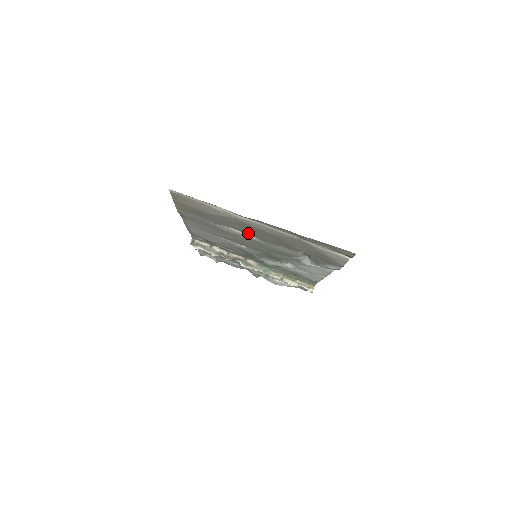
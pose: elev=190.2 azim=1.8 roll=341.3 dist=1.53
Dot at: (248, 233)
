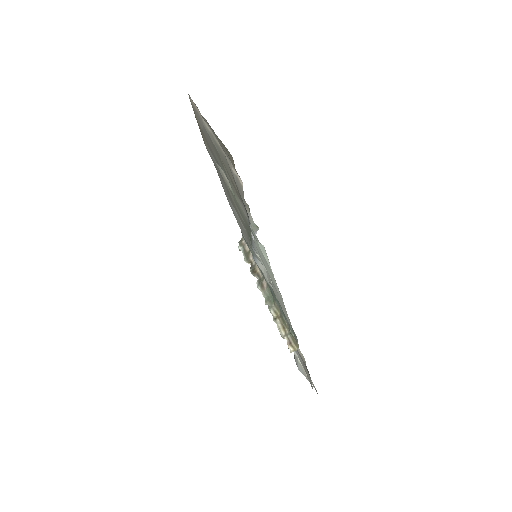
Dot at: occluded
